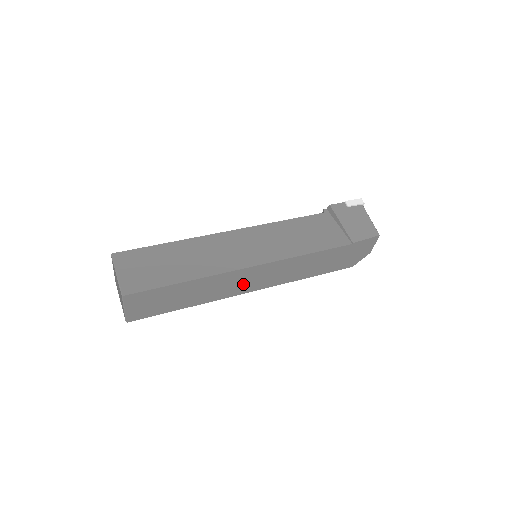
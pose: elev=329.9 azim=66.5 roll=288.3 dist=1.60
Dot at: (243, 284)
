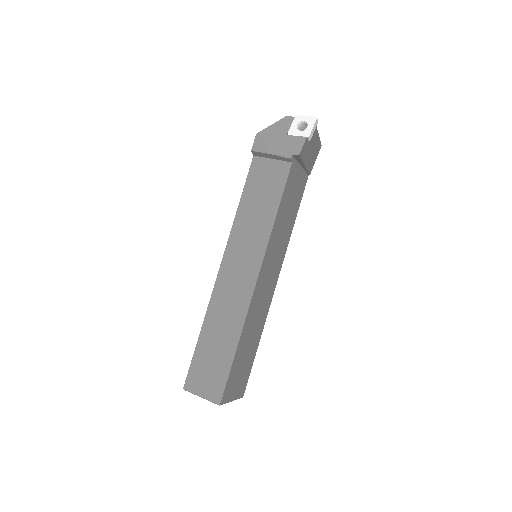
Dot at: occluded
